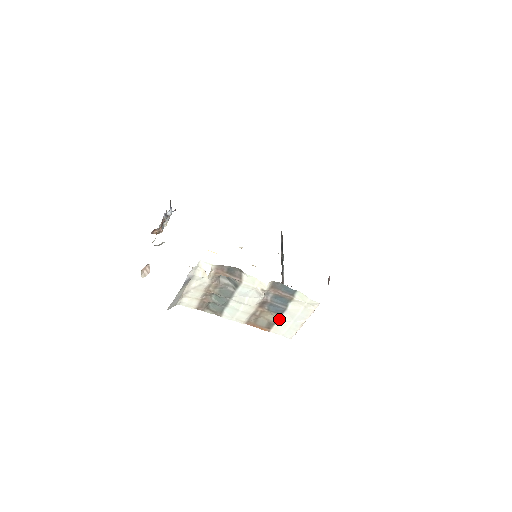
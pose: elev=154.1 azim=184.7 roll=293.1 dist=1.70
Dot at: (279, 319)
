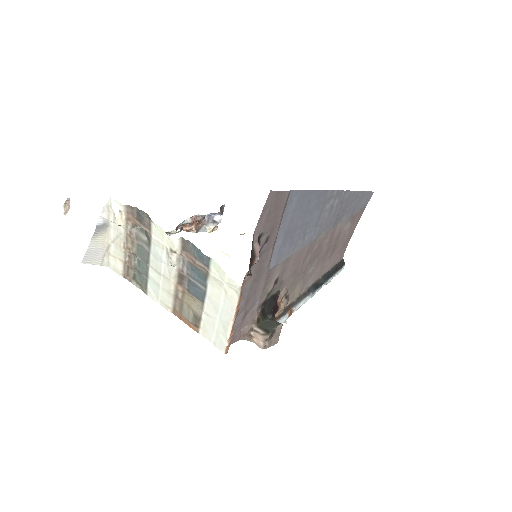
Dot at: (204, 311)
